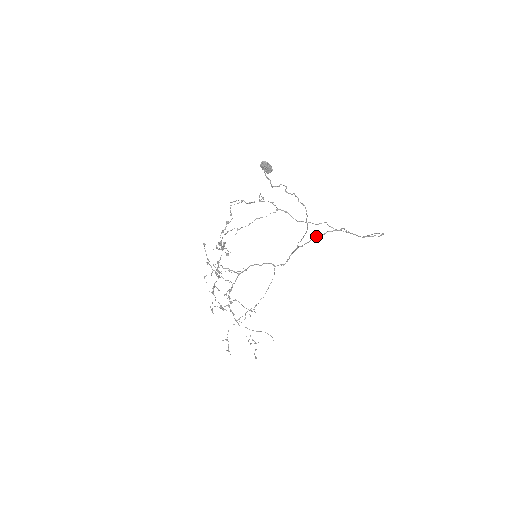
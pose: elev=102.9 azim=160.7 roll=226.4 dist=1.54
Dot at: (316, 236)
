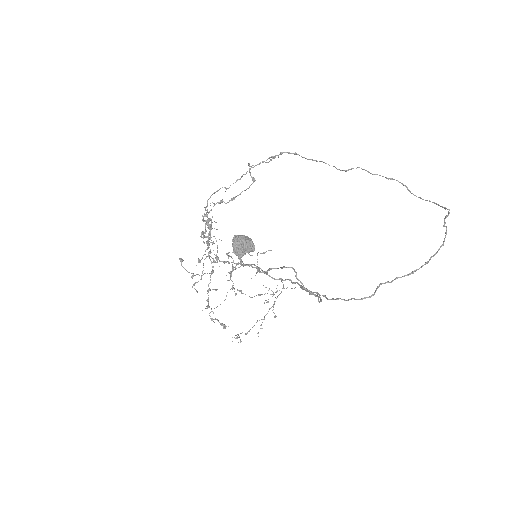
Dot at: (336, 299)
